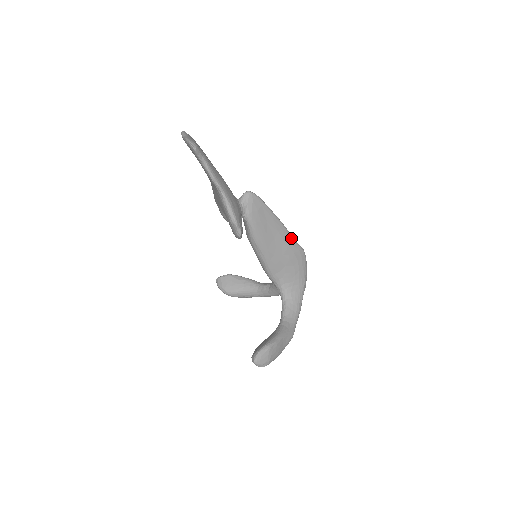
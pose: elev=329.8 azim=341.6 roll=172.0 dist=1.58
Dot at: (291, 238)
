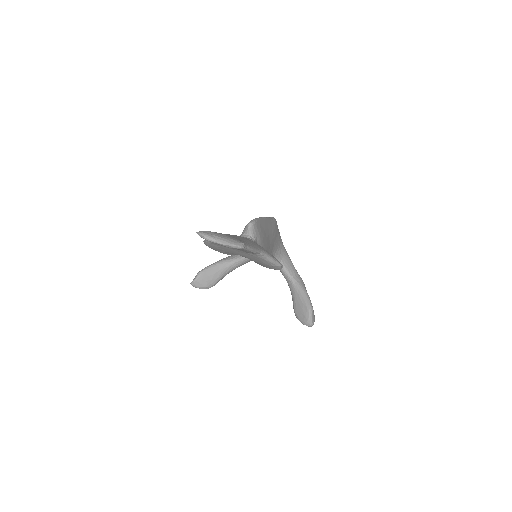
Dot at: (271, 220)
